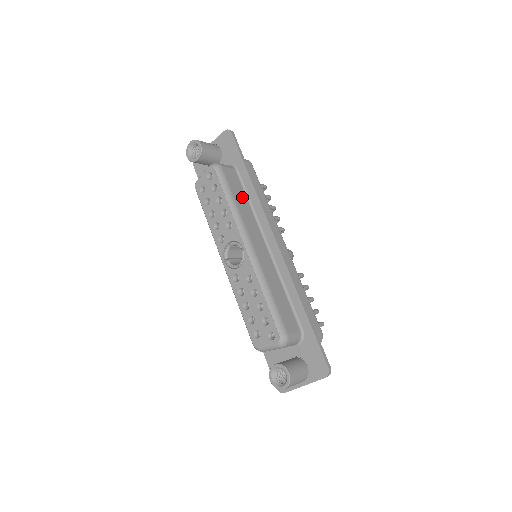
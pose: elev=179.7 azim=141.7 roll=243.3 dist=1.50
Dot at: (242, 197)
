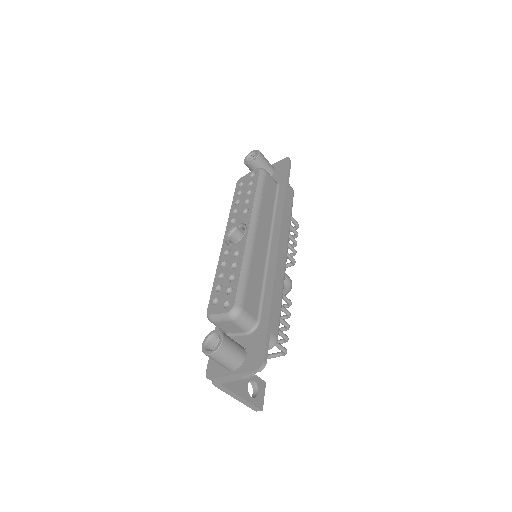
Dot at: (270, 201)
